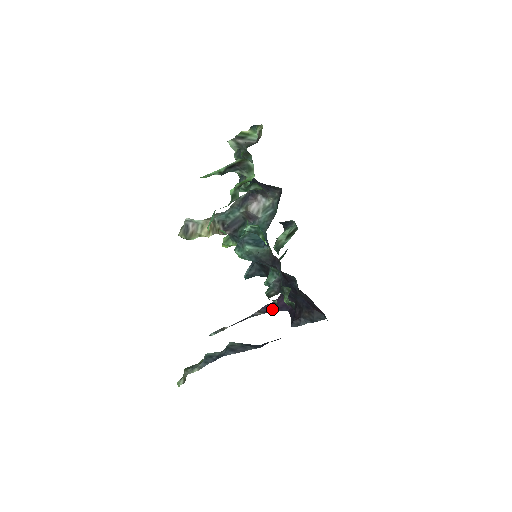
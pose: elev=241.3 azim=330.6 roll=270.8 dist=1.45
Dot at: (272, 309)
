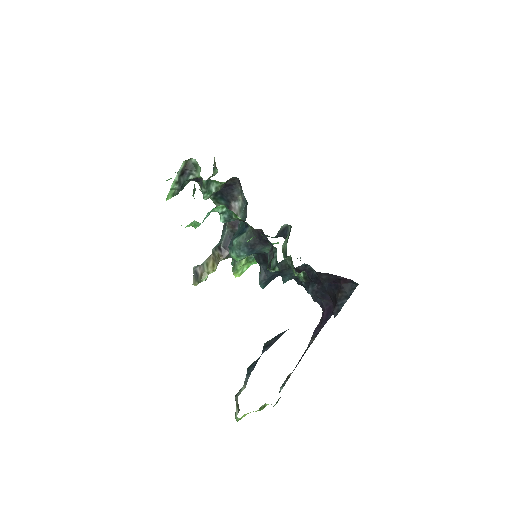
Dot at: (321, 327)
